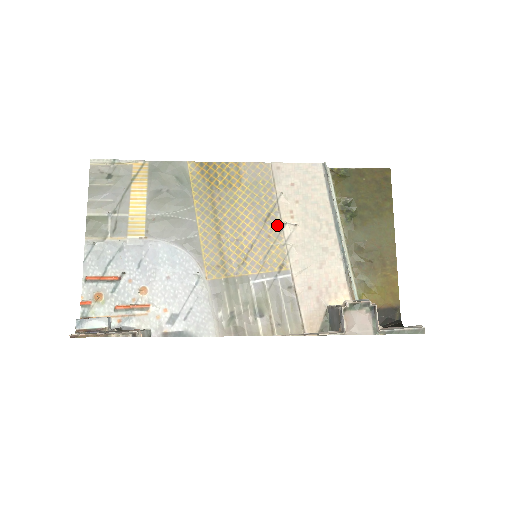
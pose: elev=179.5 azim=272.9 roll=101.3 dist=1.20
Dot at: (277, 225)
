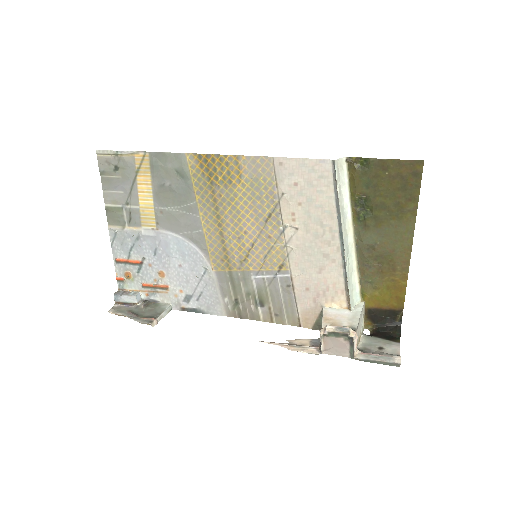
Dot at: (278, 226)
